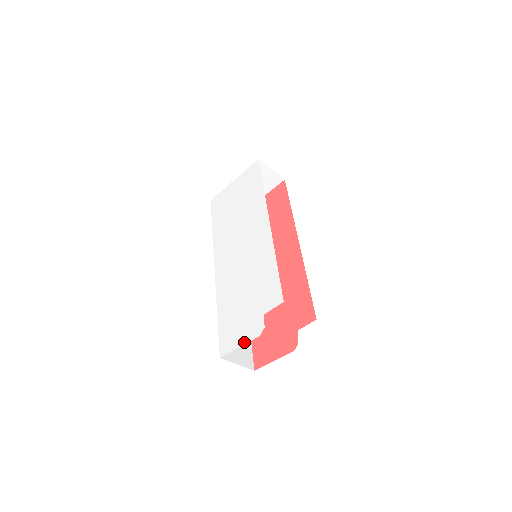
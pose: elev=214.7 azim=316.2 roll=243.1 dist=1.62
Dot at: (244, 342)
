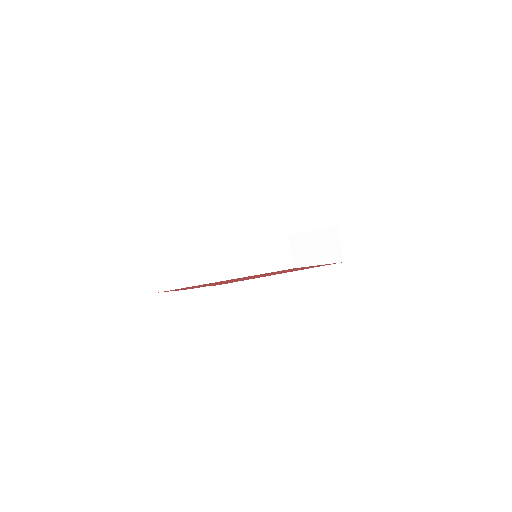
Dot at: occluded
